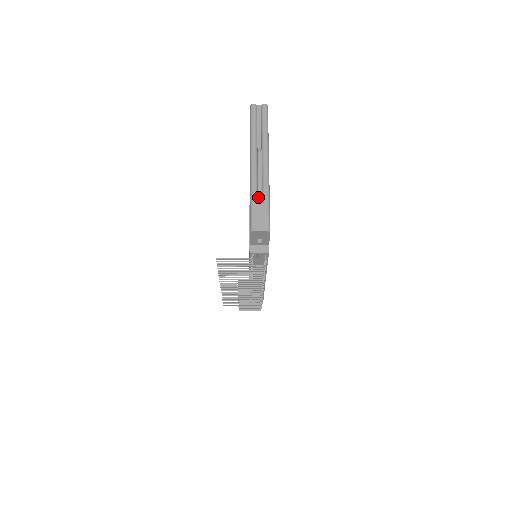
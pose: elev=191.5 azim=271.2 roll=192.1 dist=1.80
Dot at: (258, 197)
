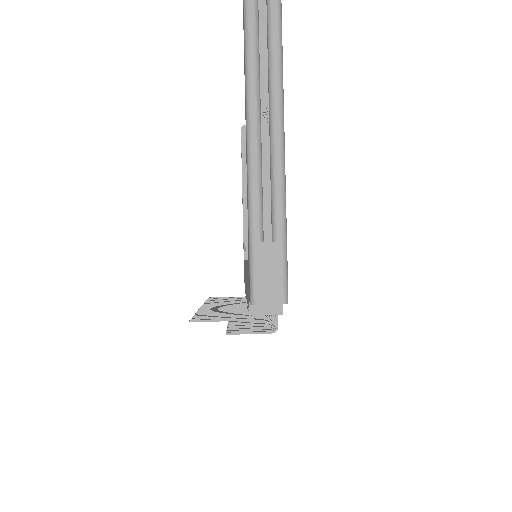
Dot at: (264, 225)
